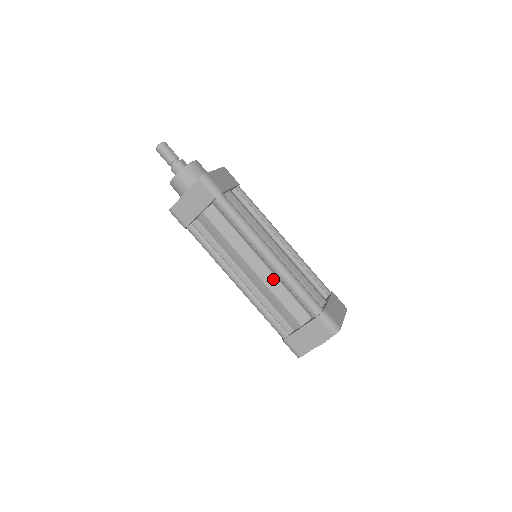
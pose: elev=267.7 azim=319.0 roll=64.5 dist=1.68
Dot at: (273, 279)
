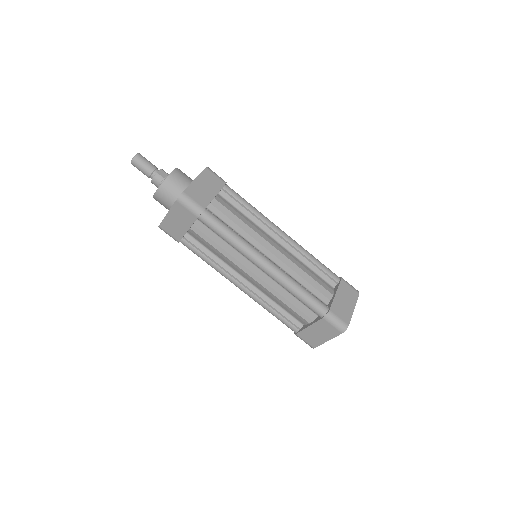
Dot at: (274, 284)
